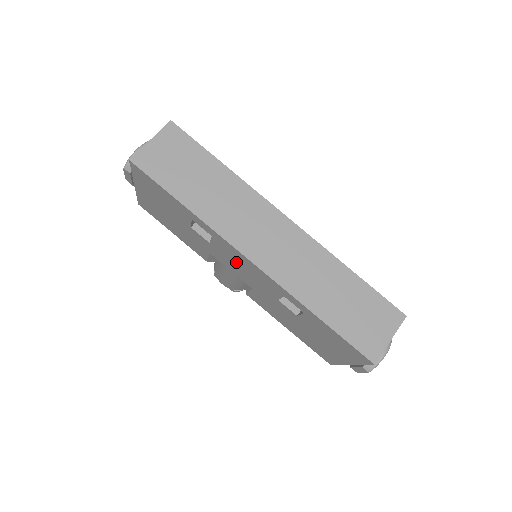
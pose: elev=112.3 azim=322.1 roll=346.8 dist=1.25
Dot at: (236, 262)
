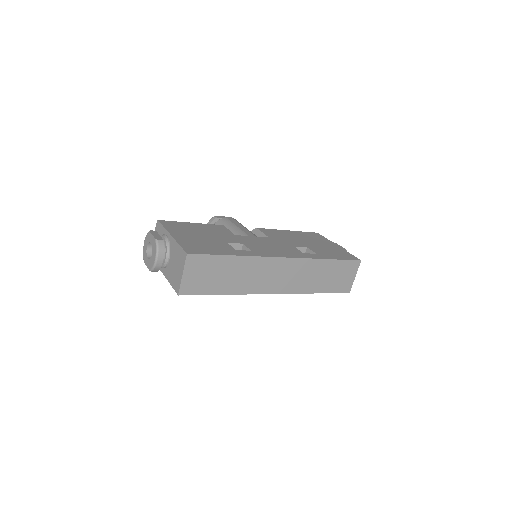
Dot at: occluded
